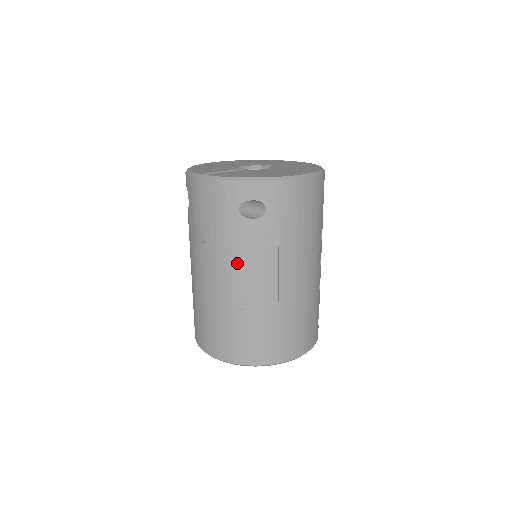
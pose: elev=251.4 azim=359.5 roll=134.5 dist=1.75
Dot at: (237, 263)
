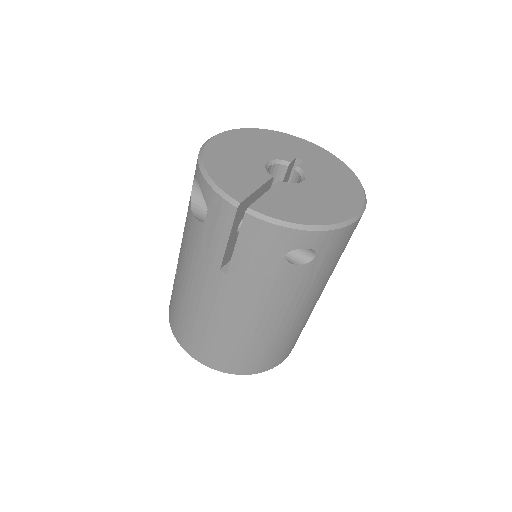
Dot at: (264, 301)
